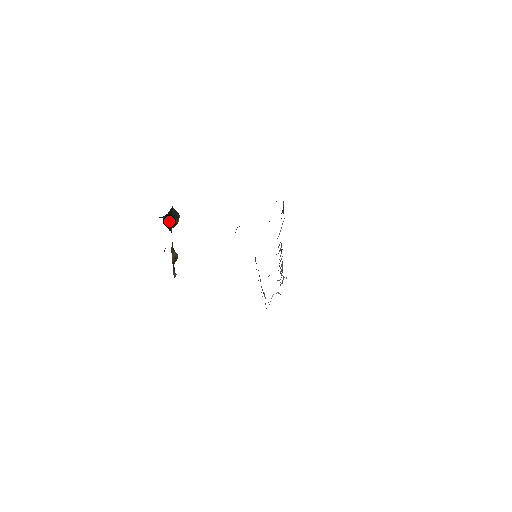
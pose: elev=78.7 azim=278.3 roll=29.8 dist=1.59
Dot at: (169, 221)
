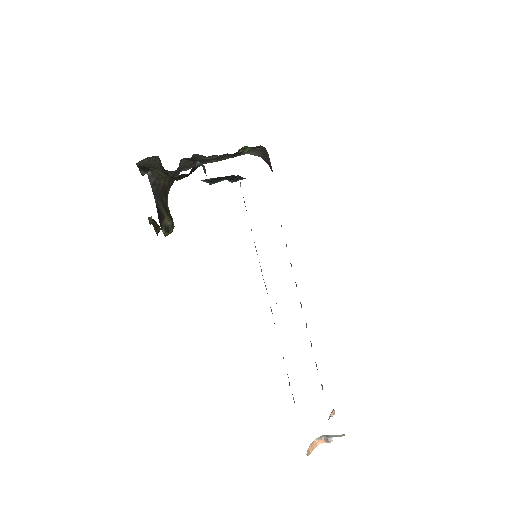
Dot at: (161, 211)
